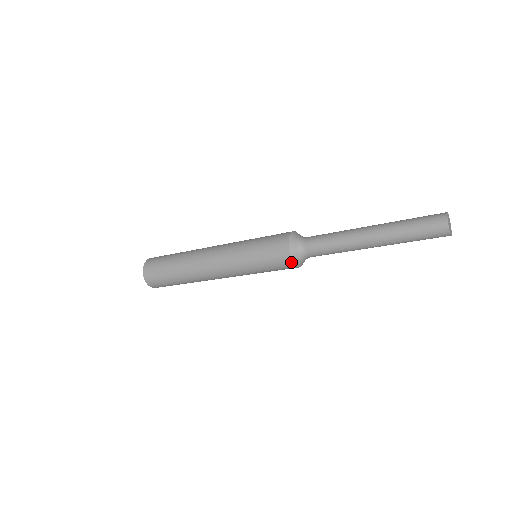
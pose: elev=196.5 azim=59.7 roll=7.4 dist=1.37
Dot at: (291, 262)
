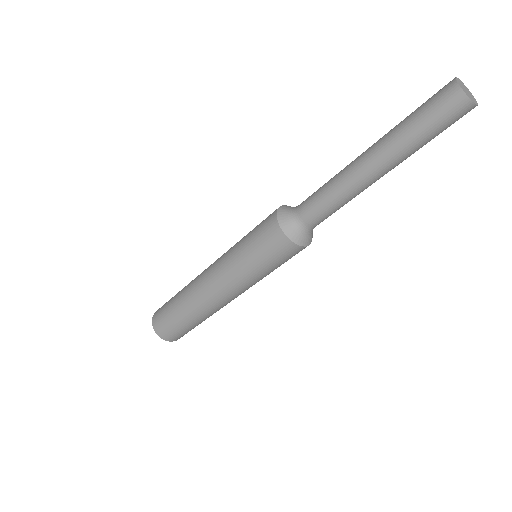
Dot at: (275, 218)
